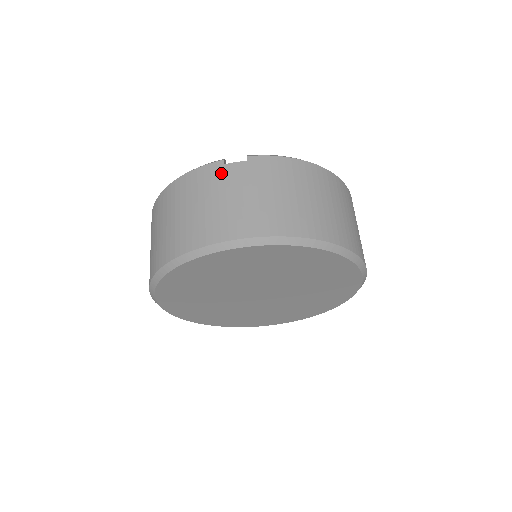
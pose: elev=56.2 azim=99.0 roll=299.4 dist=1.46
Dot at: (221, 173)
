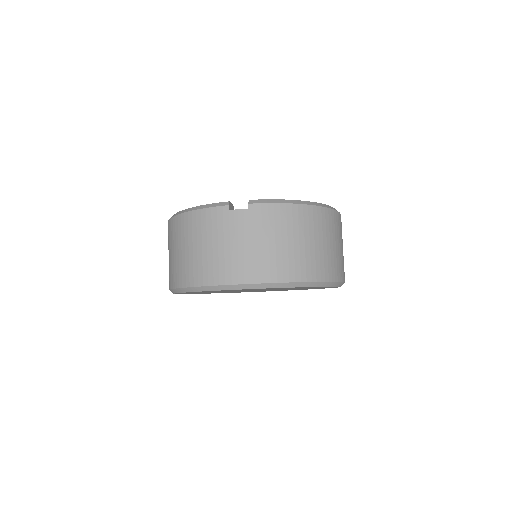
Dot at: (226, 219)
